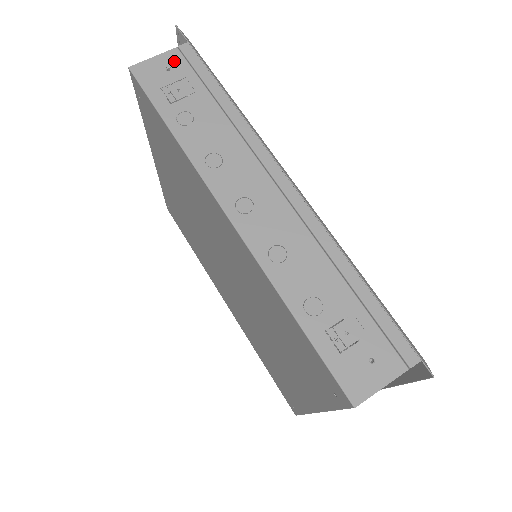
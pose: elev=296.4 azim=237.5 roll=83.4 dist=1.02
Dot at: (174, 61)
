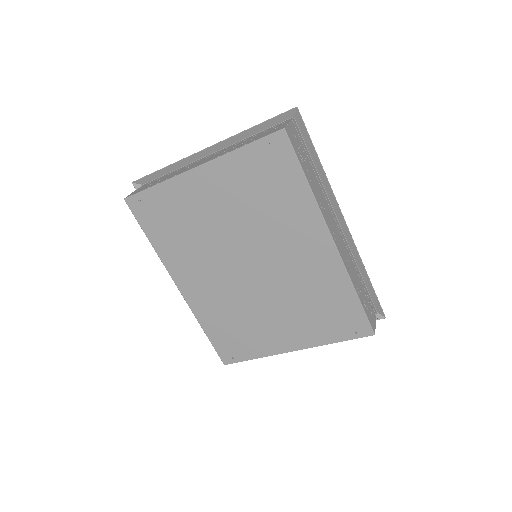
Dot at: (295, 130)
